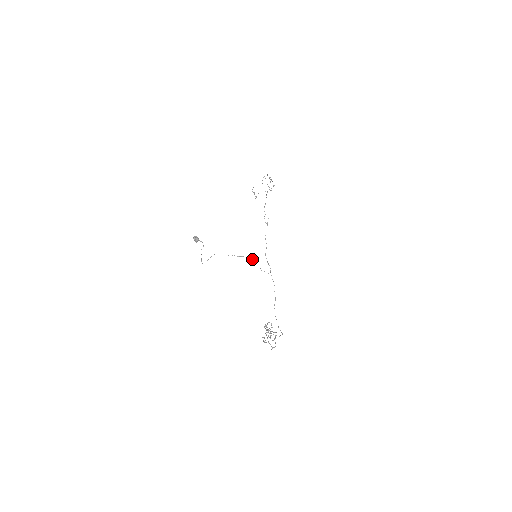
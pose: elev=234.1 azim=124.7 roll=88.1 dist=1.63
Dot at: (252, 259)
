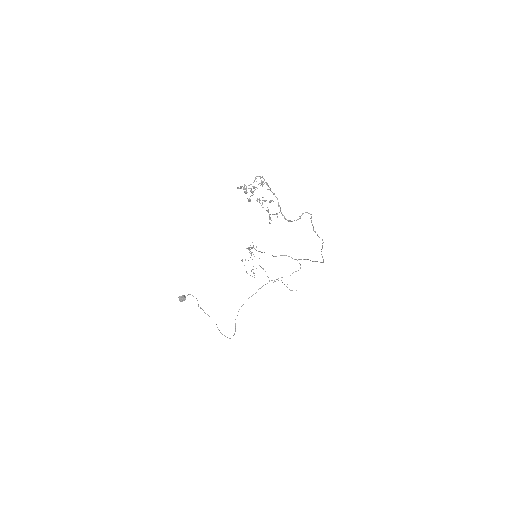
Dot at: occluded
